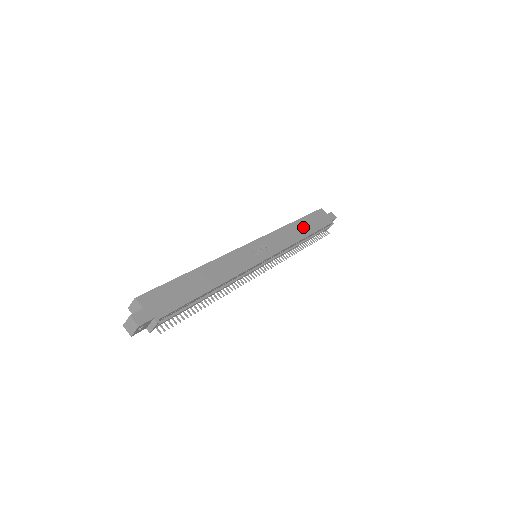
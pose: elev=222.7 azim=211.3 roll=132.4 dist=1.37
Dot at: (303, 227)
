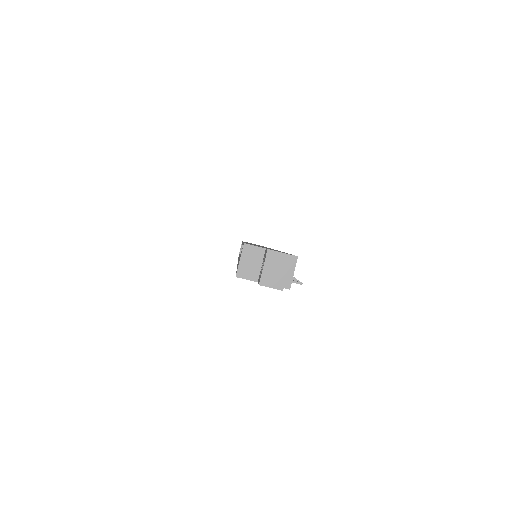
Dot at: occluded
